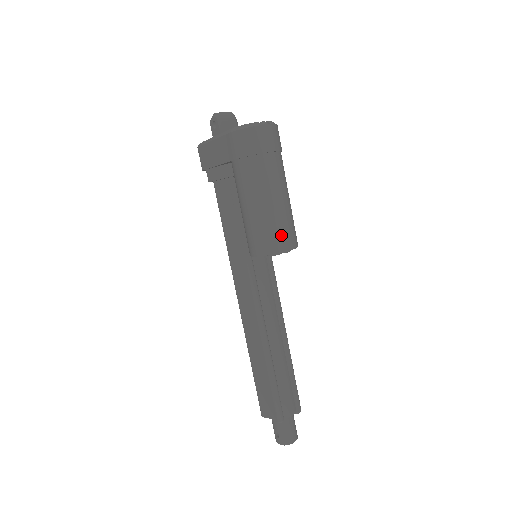
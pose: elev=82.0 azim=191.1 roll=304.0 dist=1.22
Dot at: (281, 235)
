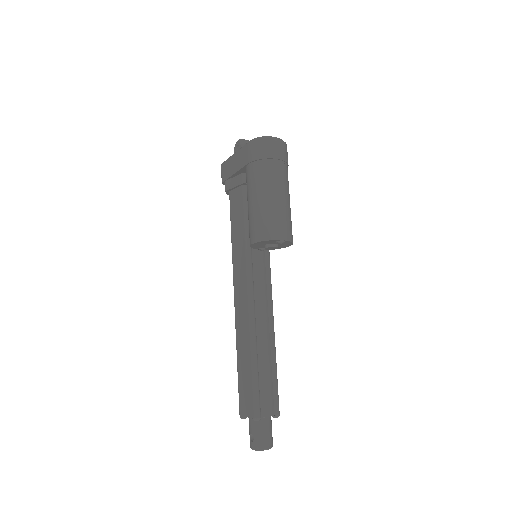
Dot at: (278, 225)
